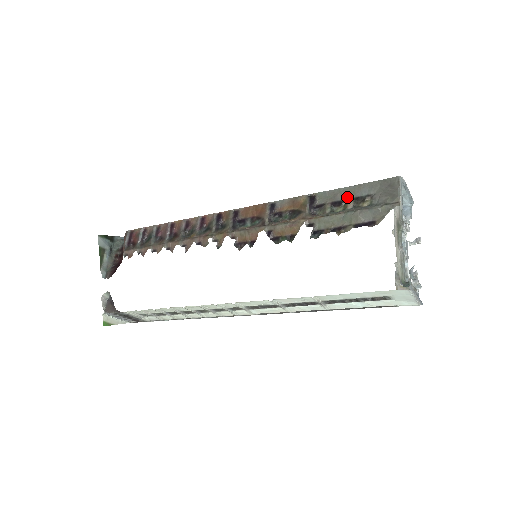
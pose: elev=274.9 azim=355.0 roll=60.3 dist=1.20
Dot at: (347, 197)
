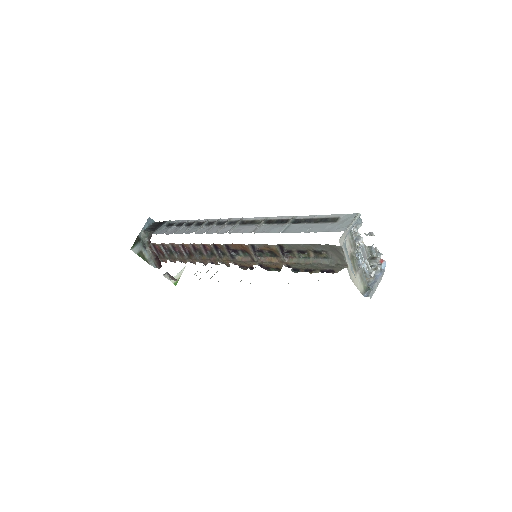
Dot at: (307, 249)
